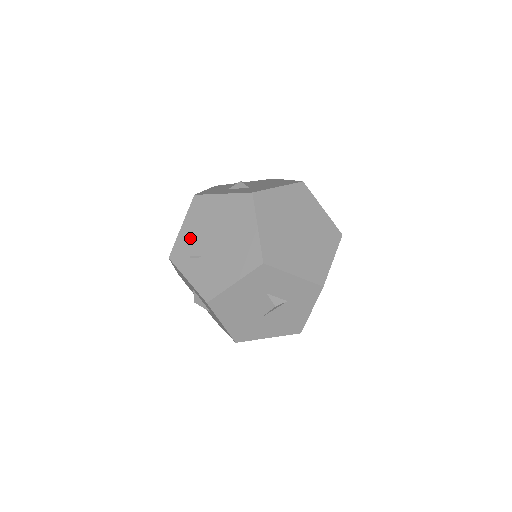
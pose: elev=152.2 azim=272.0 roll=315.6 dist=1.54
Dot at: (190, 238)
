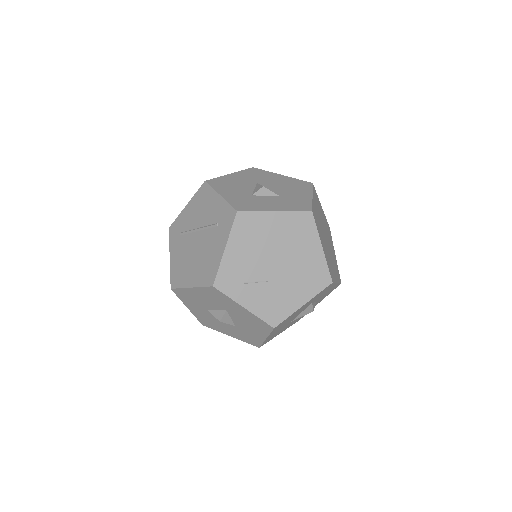
Dot at: (240, 262)
